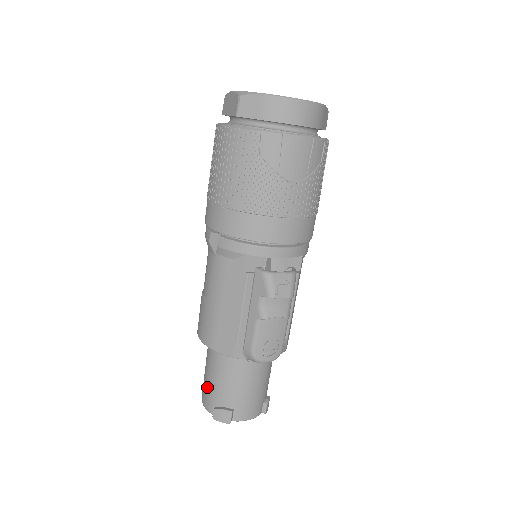
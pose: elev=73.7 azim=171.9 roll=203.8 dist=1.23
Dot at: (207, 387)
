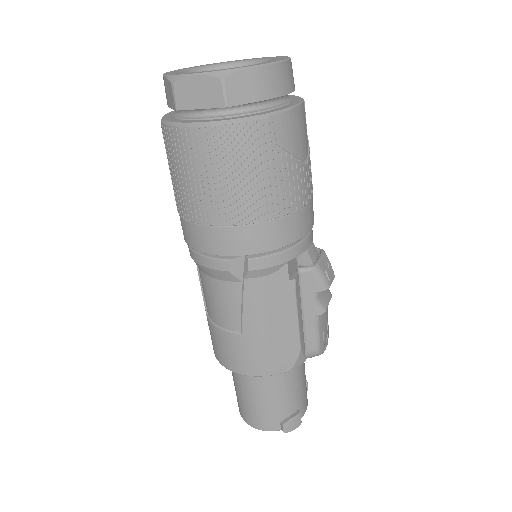
Dot at: (262, 412)
